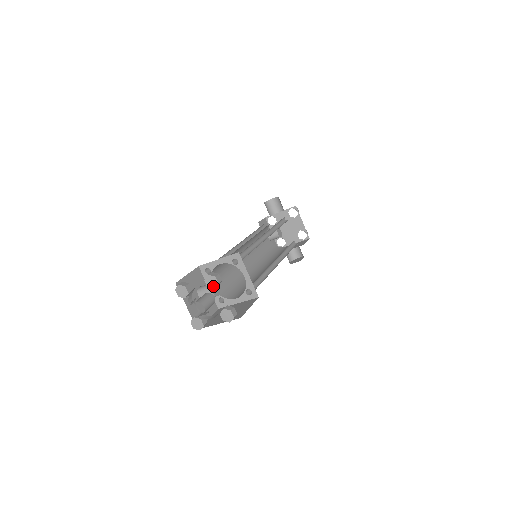
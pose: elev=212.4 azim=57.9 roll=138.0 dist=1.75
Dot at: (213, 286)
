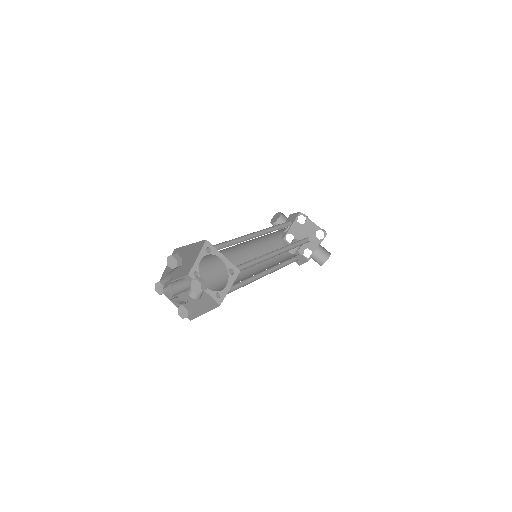
Dot at: (174, 265)
